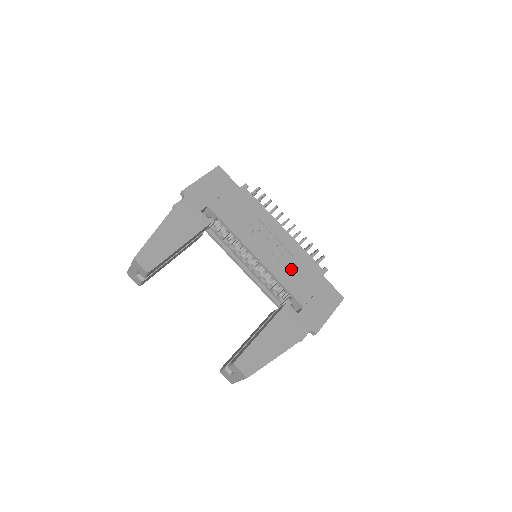
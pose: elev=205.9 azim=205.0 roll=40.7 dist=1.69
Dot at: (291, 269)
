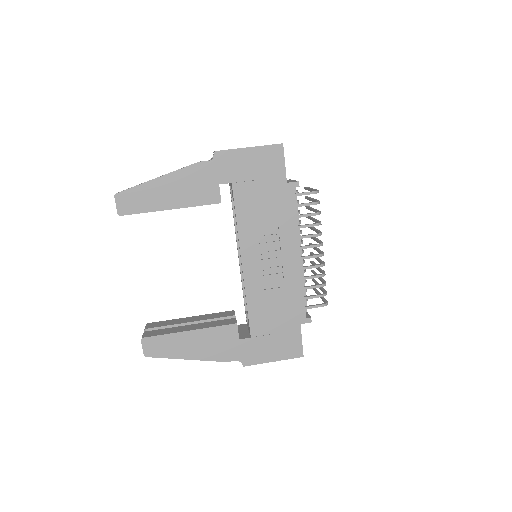
Dot at: (270, 297)
